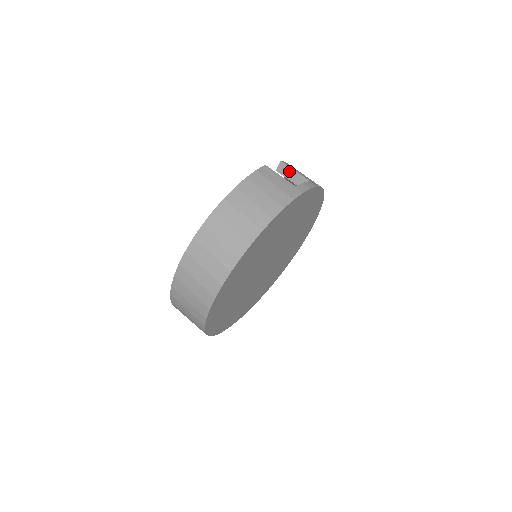
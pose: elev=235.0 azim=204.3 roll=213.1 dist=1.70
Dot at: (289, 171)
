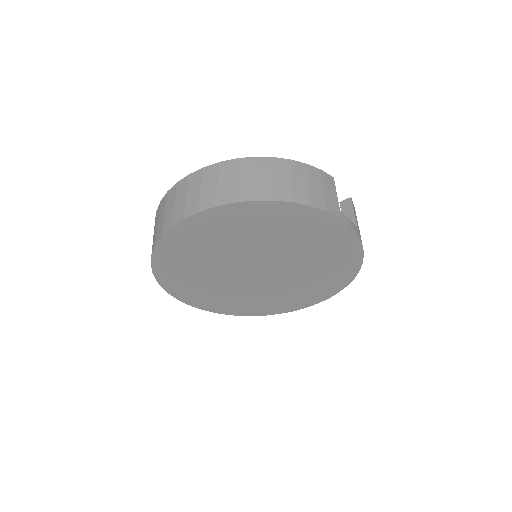
Dot at: (349, 210)
